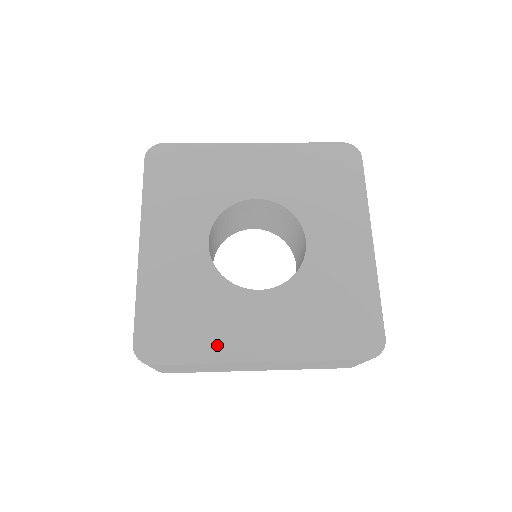
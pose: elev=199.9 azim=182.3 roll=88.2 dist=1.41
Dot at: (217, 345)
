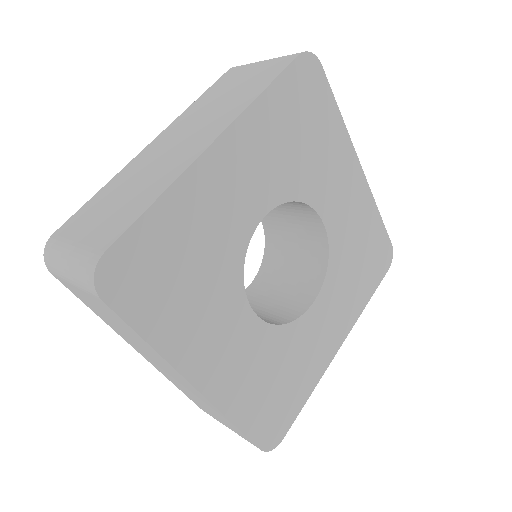
Dot at: (180, 336)
